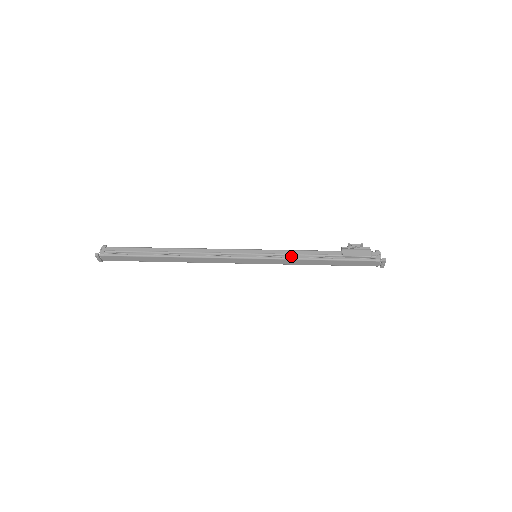
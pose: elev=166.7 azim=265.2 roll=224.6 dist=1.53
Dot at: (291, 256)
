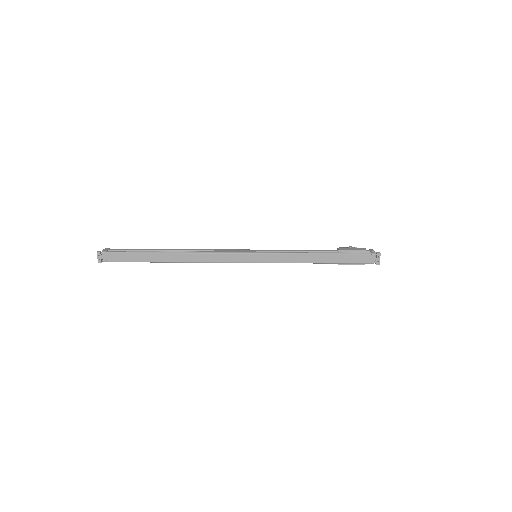
Dot at: (290, 252)
